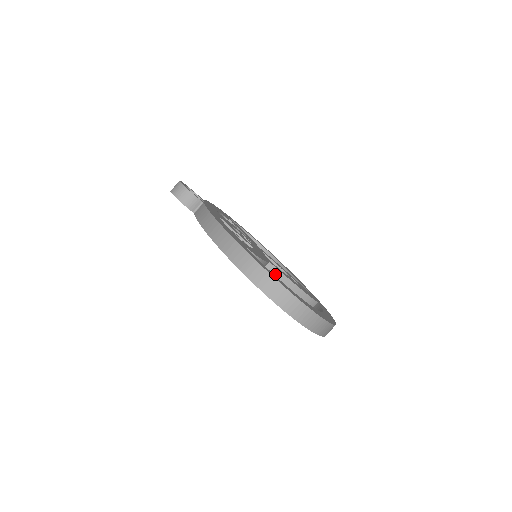
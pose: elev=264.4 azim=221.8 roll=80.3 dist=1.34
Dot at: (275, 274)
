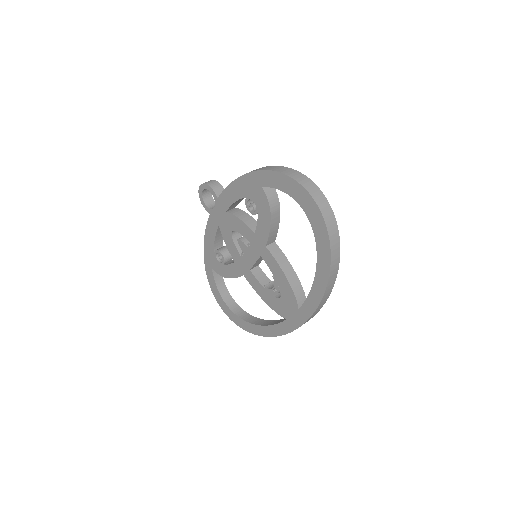
Dot at: (278, 253)
